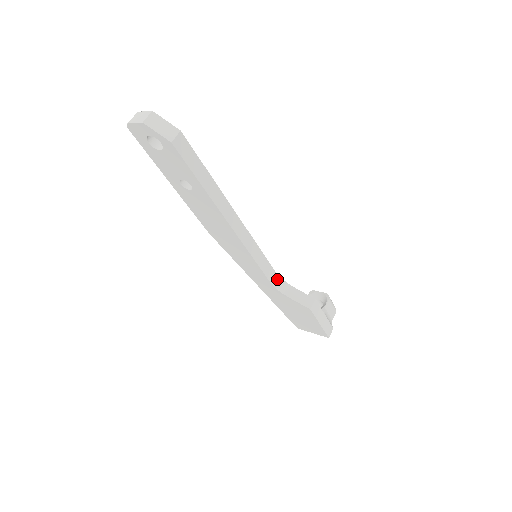
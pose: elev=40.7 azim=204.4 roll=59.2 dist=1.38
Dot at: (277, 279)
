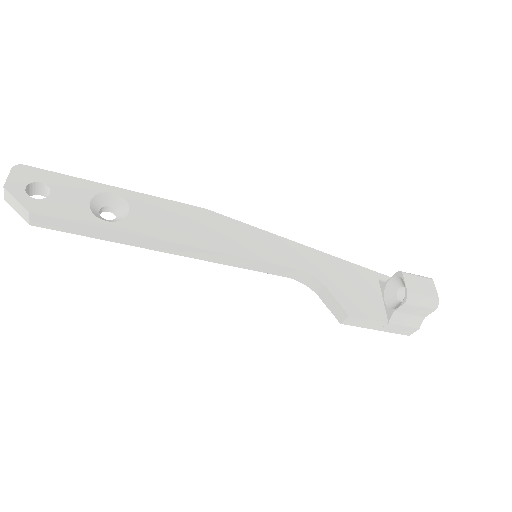
Dot at: (302, 275)
